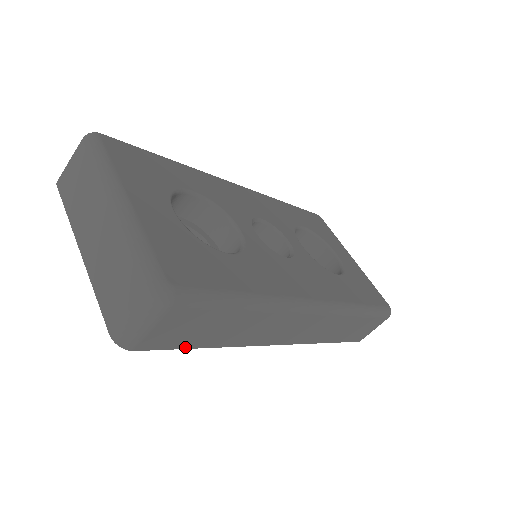
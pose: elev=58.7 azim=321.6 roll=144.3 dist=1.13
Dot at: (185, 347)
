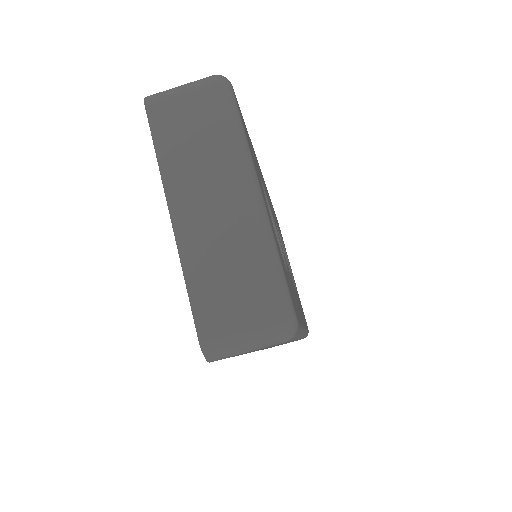
Dot at: occluded
